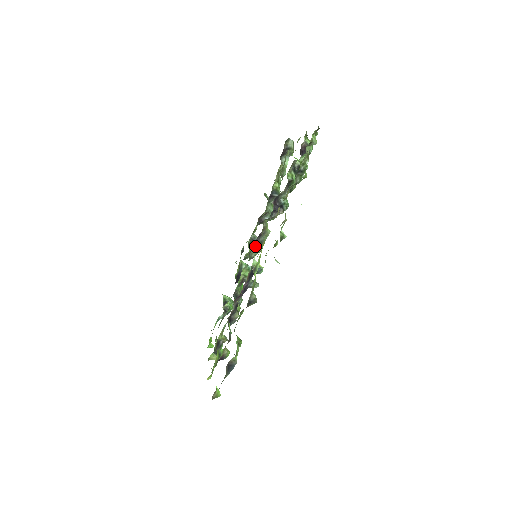
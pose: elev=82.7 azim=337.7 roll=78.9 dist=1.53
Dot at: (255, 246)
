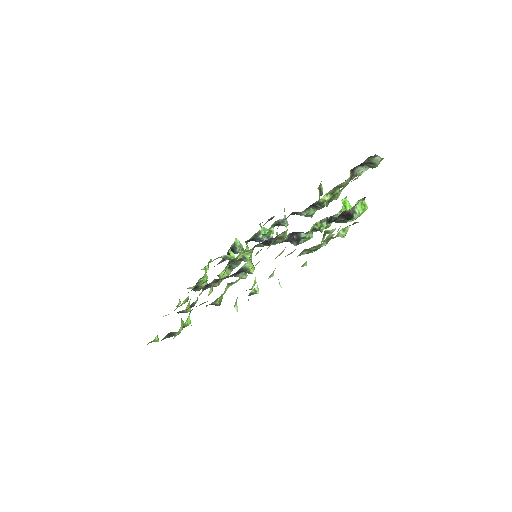
Dot at: (265, 243)
